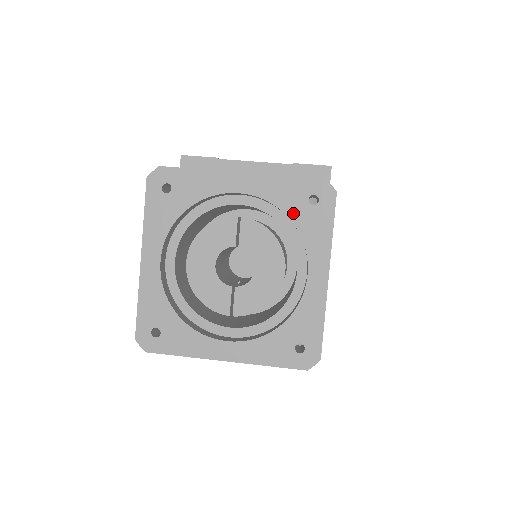
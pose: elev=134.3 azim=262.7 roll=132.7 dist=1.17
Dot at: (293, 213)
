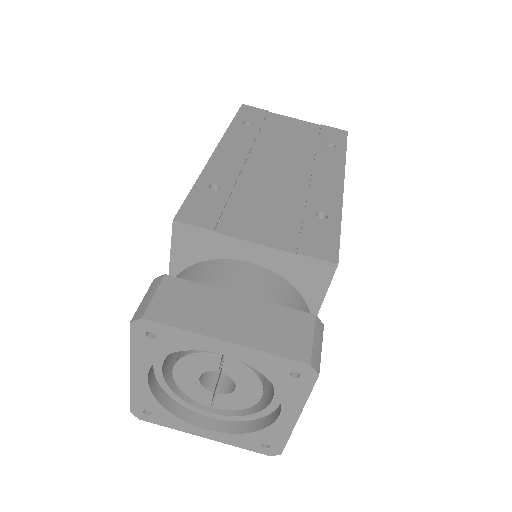
Dot at: (273, 378)
